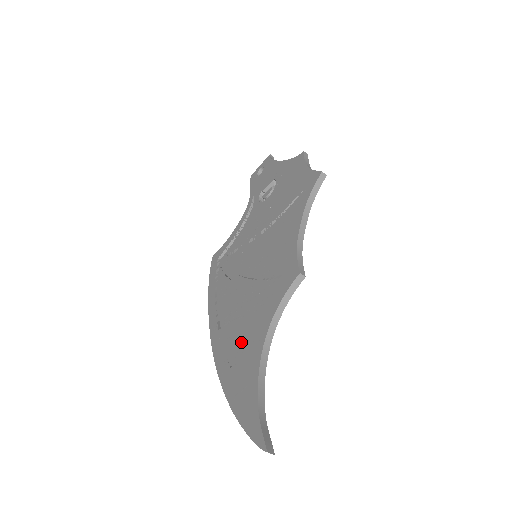
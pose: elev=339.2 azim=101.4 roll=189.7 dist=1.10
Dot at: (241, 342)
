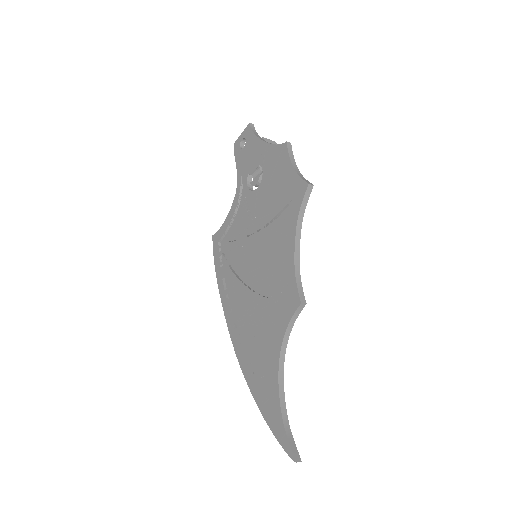
Dot at: (258, 352)
